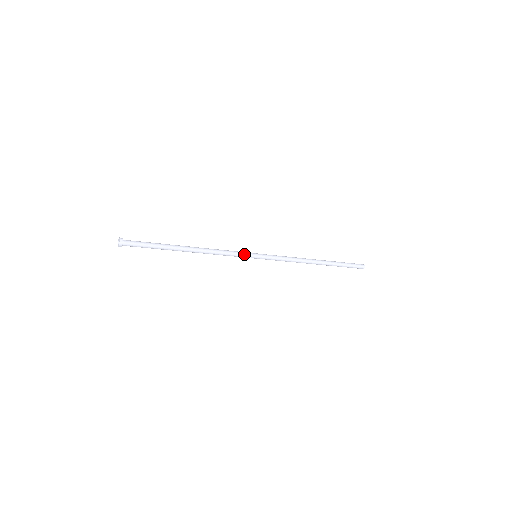
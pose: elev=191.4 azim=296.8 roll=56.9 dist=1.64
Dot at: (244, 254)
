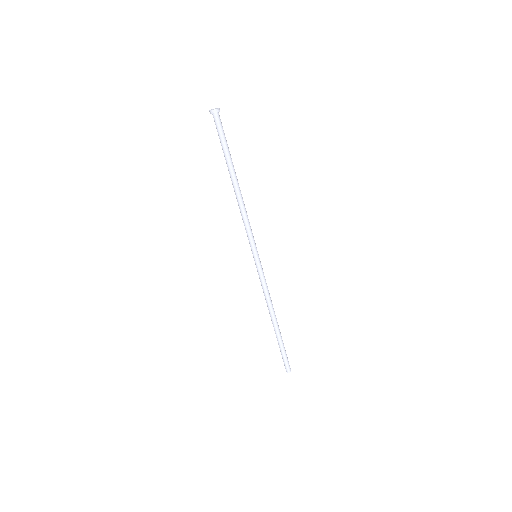
Dot at: (254, 242)
